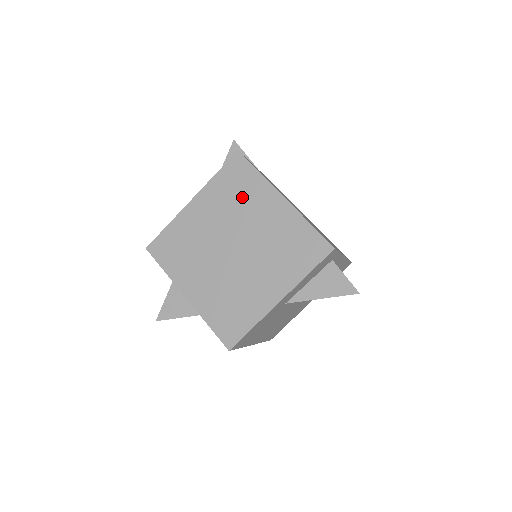
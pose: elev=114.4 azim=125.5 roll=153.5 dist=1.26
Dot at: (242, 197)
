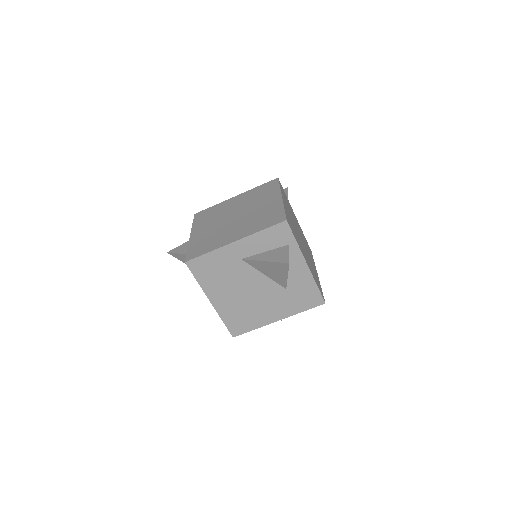
Dot at: (261, 196)
